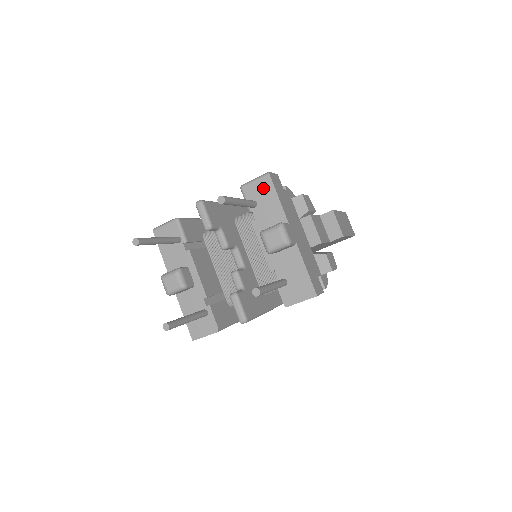
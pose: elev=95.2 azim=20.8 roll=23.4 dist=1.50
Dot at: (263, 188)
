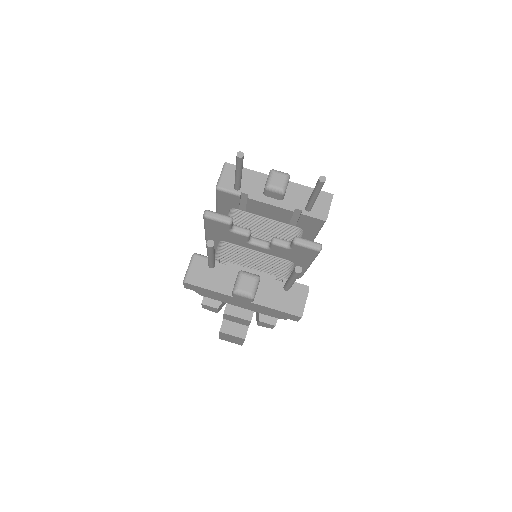
Dot at: (232, 173)
